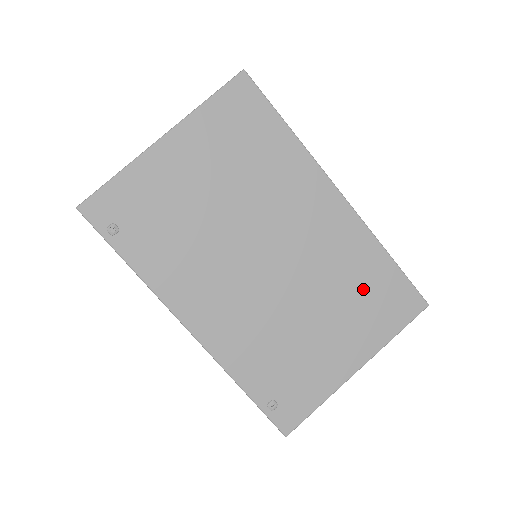
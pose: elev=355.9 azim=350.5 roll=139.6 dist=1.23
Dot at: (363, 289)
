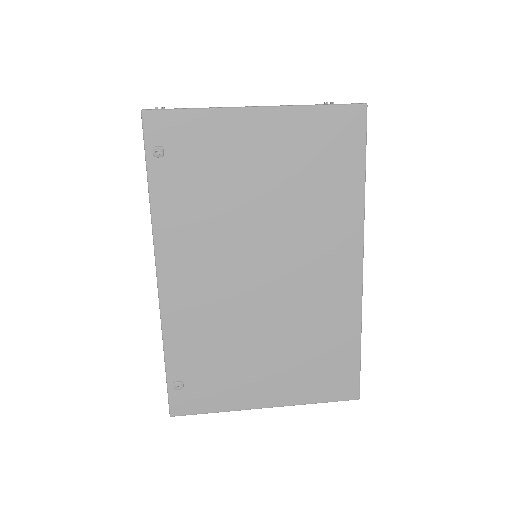
Dot at: (320, 350)
